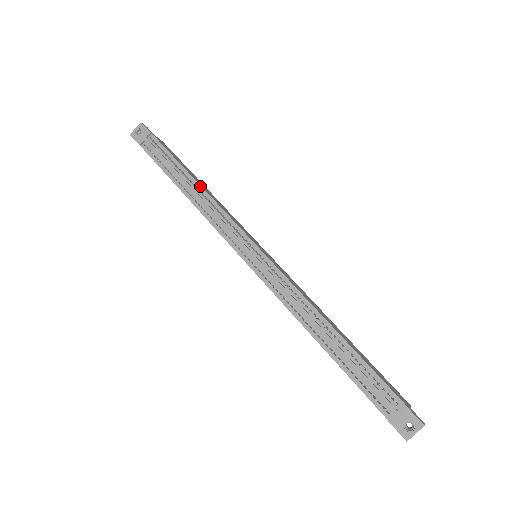
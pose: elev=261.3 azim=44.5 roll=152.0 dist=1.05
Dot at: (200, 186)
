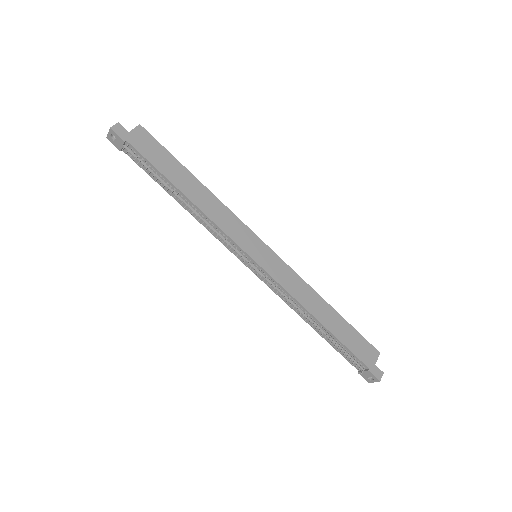
Dot at: (191, 202)
